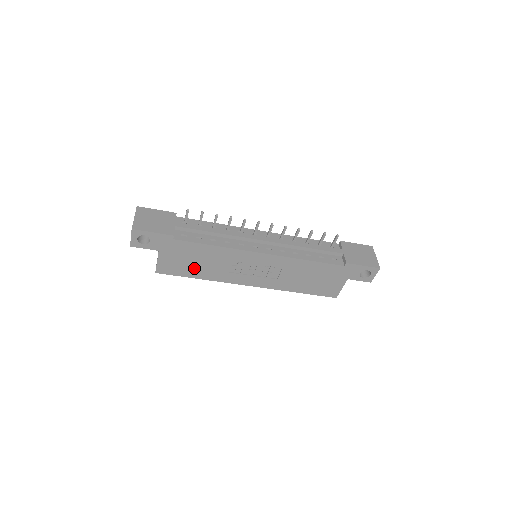
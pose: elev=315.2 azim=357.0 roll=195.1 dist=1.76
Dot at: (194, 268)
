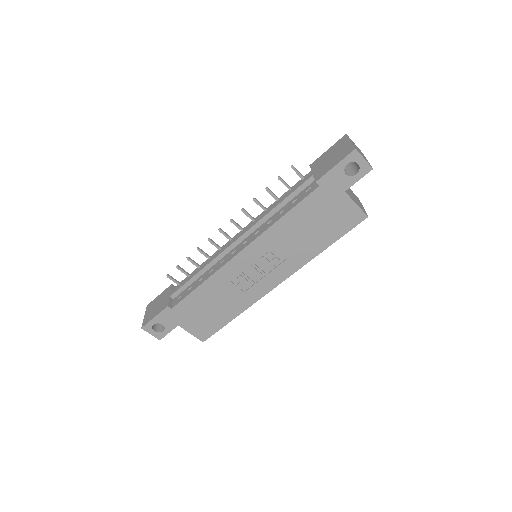
Dot at: (218, 314)
